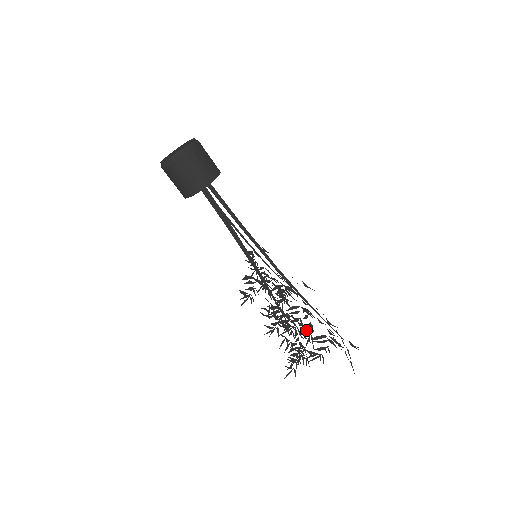
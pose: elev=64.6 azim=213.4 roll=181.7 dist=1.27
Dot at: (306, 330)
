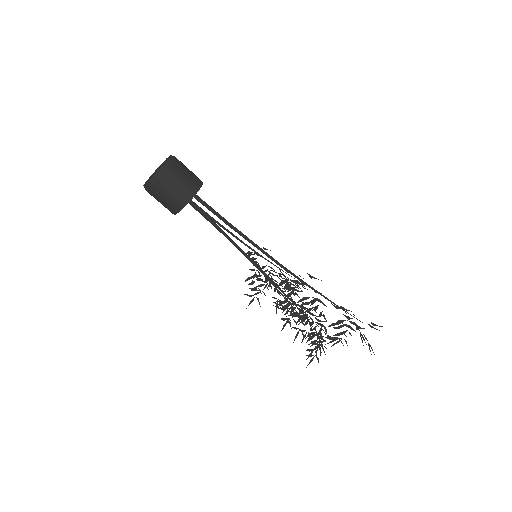
Dot at: (316, 322)
